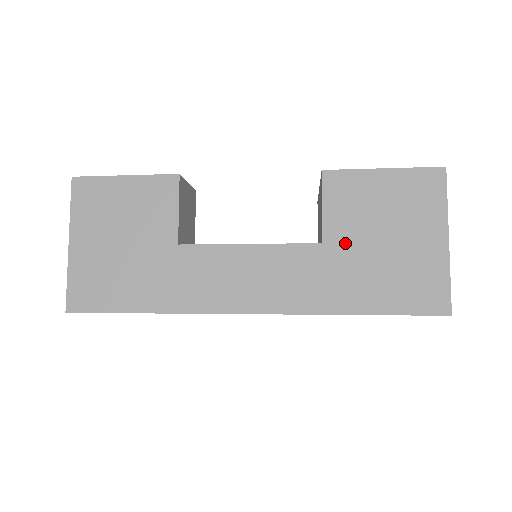
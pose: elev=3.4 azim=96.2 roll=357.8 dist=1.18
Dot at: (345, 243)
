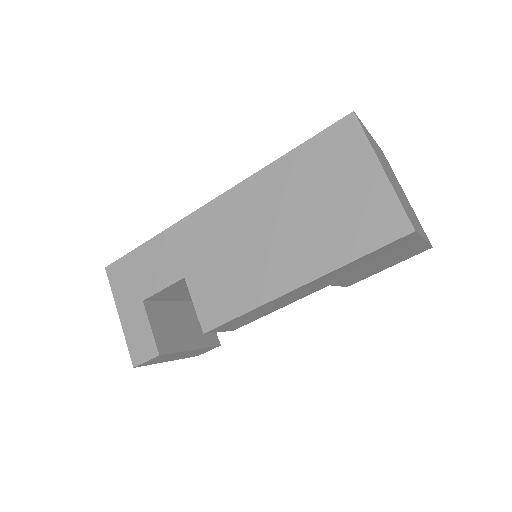
Dot at: occluded
